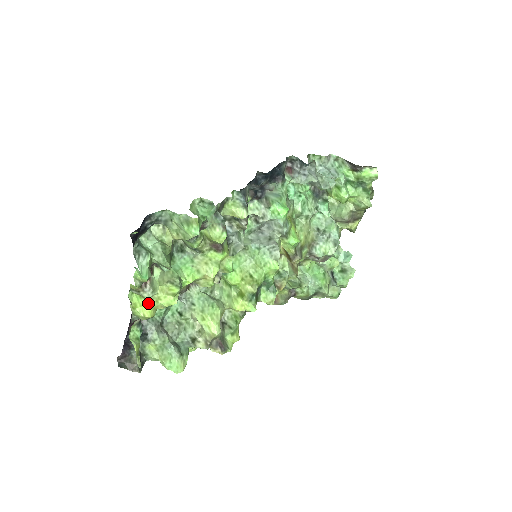
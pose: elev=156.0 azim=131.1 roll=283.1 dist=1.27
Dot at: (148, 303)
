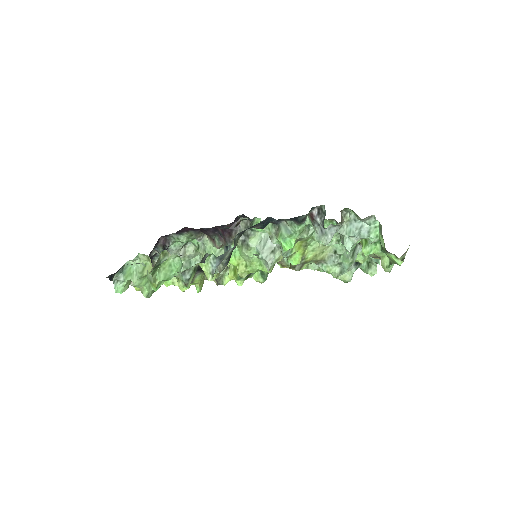
Dot at: occluded
